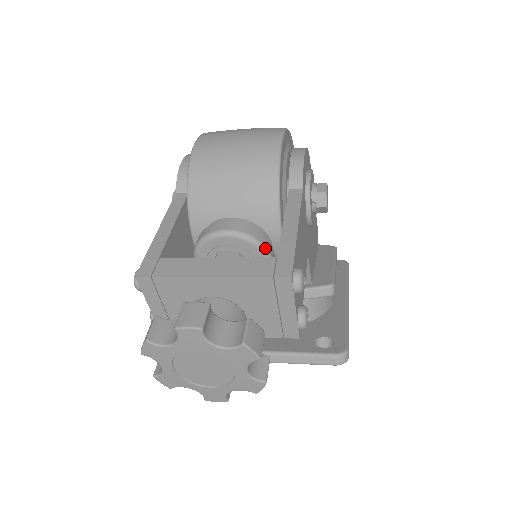
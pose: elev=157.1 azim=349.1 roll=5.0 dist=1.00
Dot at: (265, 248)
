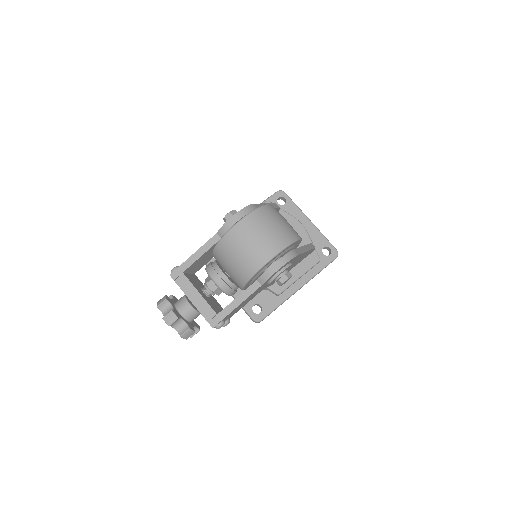
Dot at: (228, 294)
